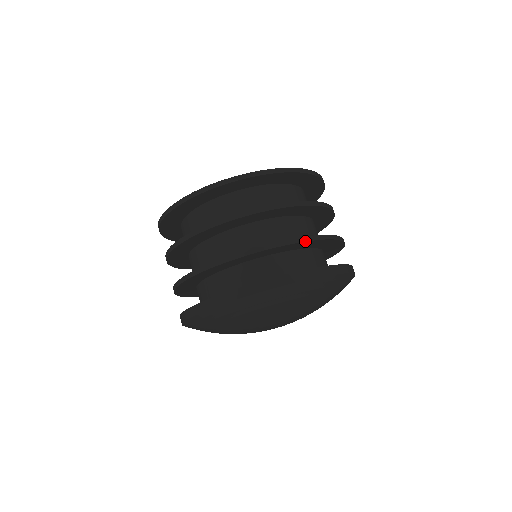
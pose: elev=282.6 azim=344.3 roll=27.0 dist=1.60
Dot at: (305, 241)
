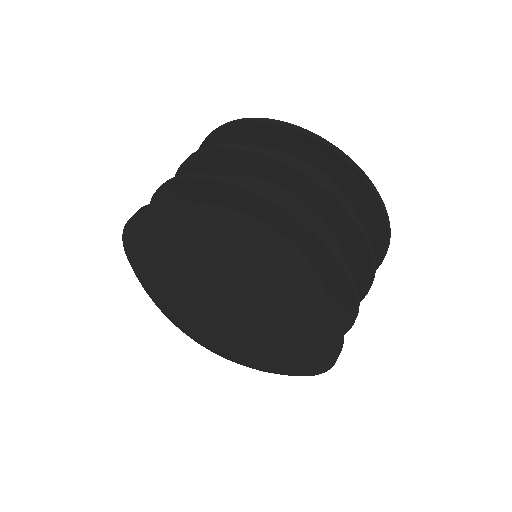
Dot at: (347, 273)
